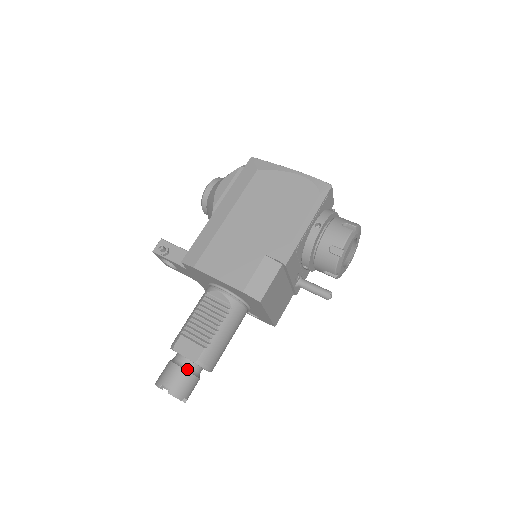
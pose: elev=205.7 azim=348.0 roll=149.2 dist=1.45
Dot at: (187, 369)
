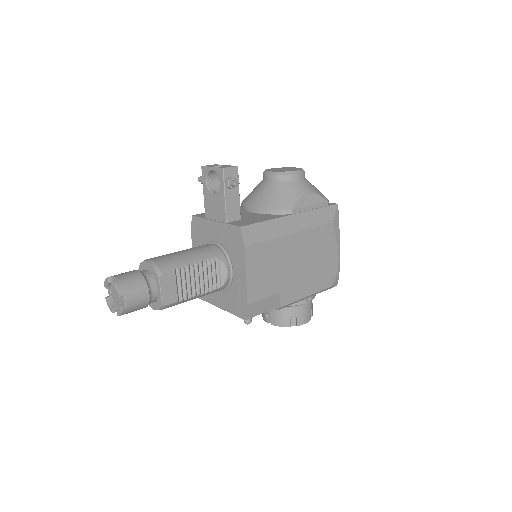
Dot at: (150, 301)
